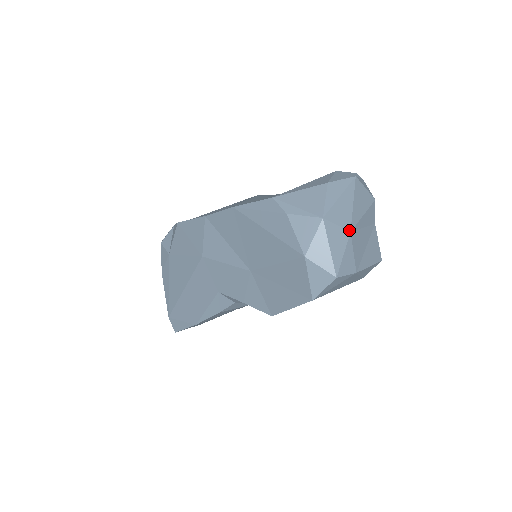
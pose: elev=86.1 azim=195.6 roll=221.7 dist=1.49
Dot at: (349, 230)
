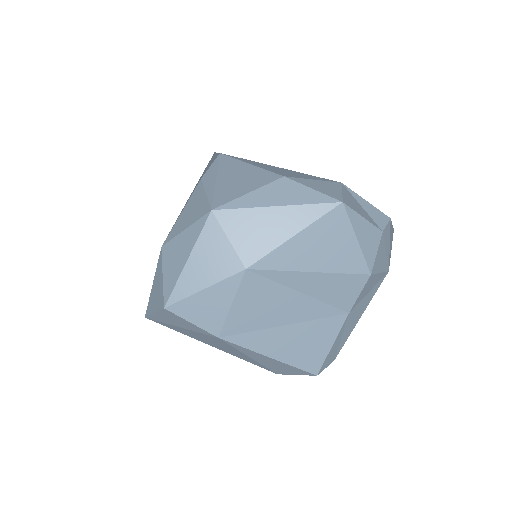
Dot at: (246, 264)
